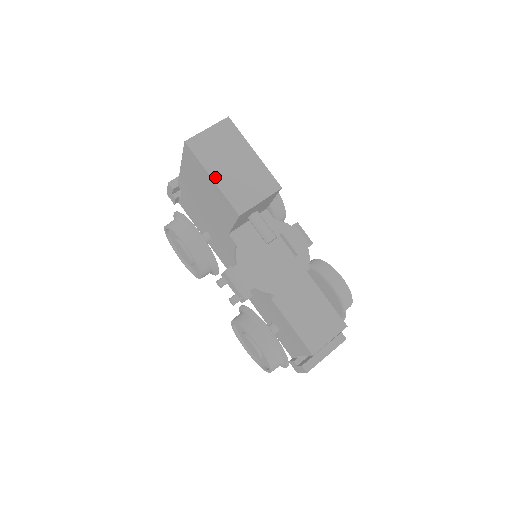
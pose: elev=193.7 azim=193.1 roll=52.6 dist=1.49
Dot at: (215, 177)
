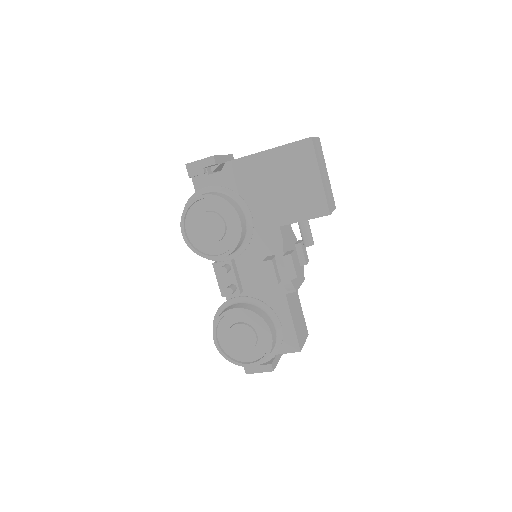
Dot at: (322, 177)
